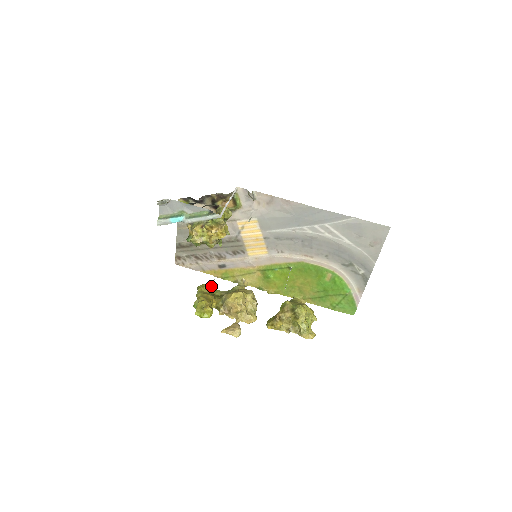
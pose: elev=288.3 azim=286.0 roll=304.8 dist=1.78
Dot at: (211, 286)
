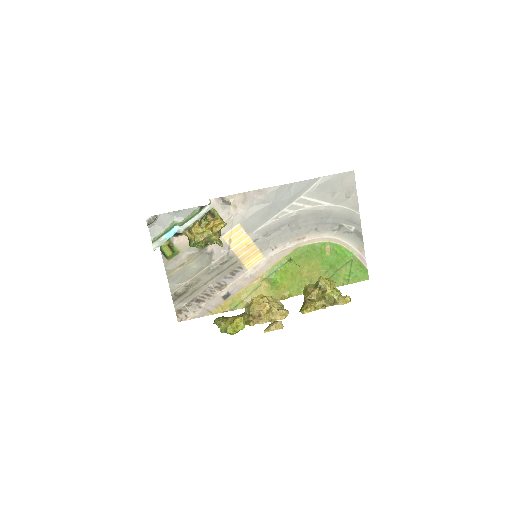
Dot at: (226, 317)
